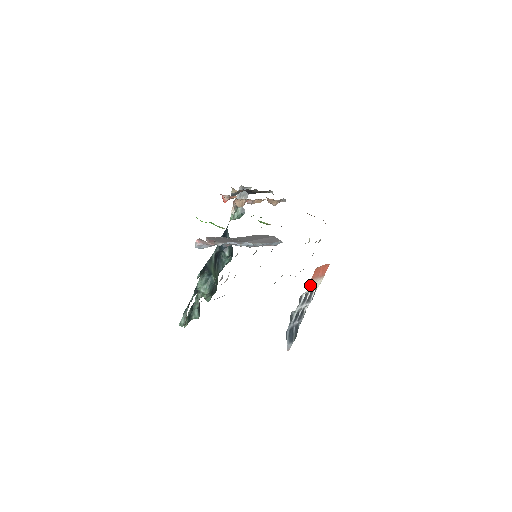
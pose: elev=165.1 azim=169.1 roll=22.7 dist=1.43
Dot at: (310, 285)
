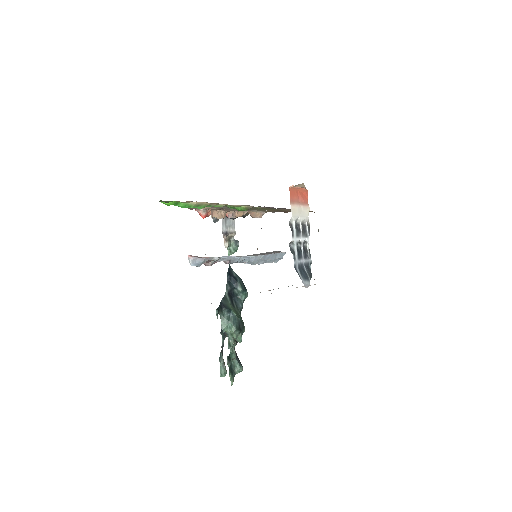
Dot at: (294, 210)
